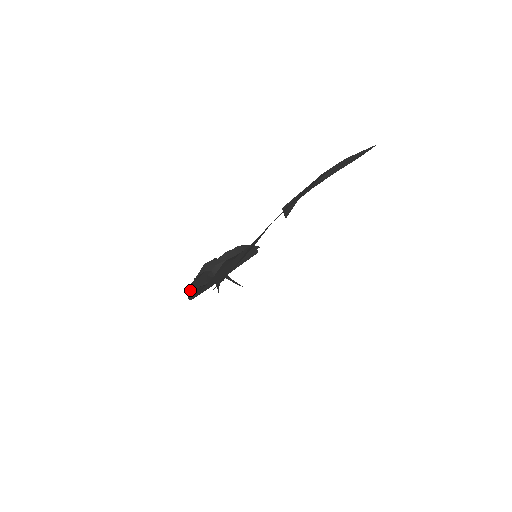
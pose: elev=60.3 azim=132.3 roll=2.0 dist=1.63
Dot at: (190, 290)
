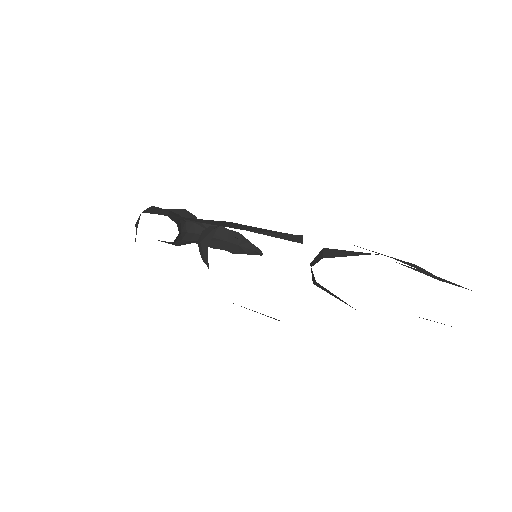
Dot at: (152, 208)
